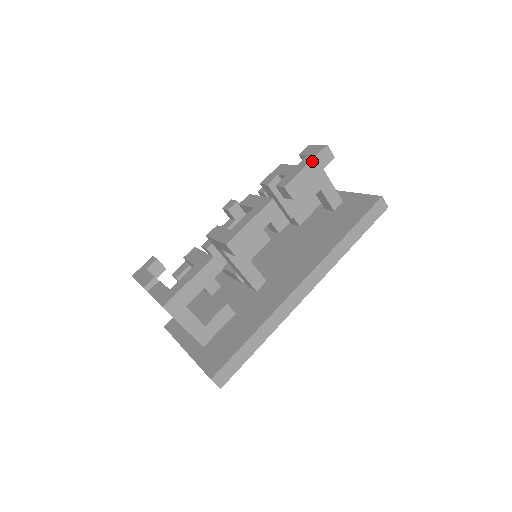
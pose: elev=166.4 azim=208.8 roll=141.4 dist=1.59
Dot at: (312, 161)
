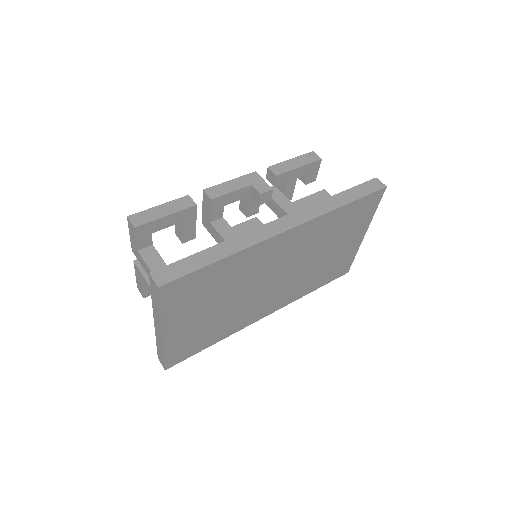
Dot at: (297, 158)
